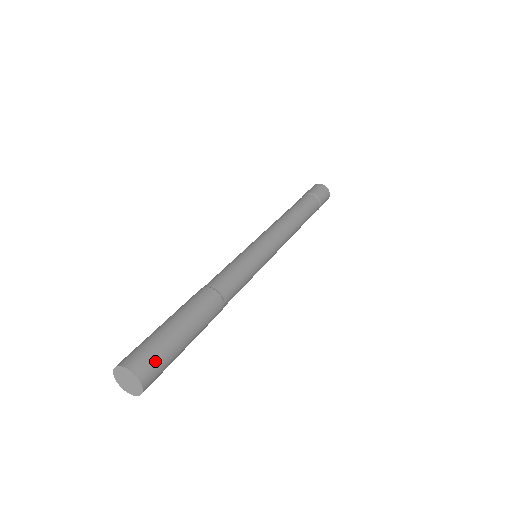
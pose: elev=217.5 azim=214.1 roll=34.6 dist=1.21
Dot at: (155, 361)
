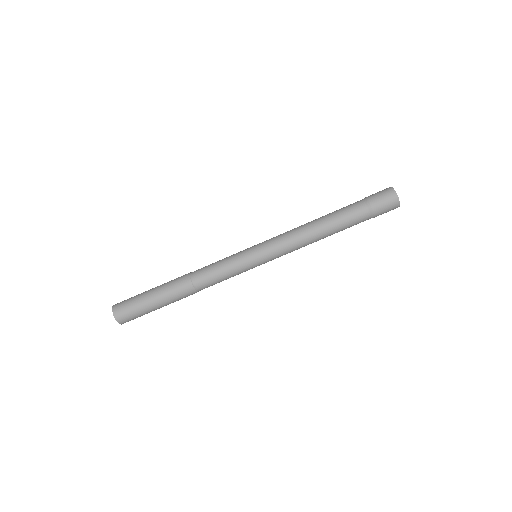
Dot at: (127, 310)
